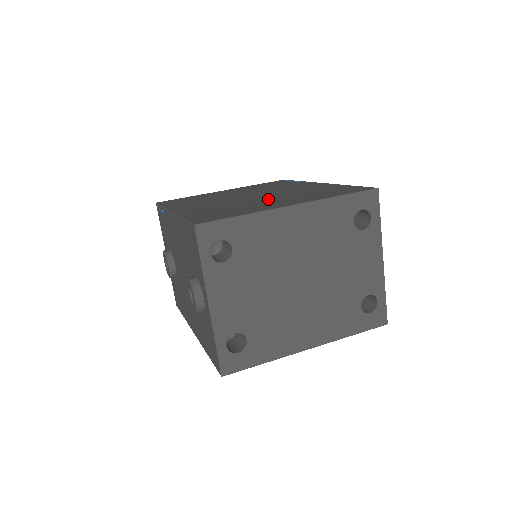
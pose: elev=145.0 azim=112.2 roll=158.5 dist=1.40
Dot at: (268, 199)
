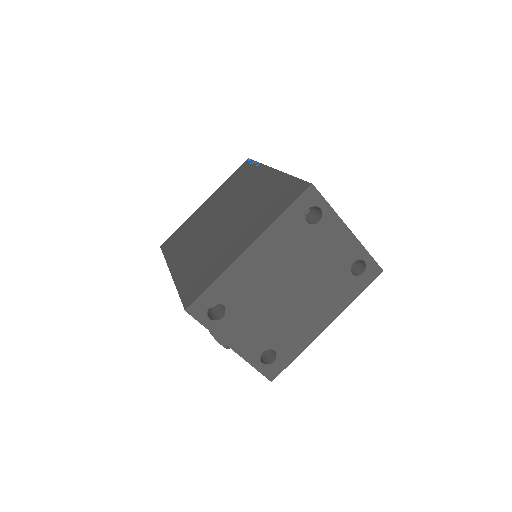
Dot at: (233, 230)
